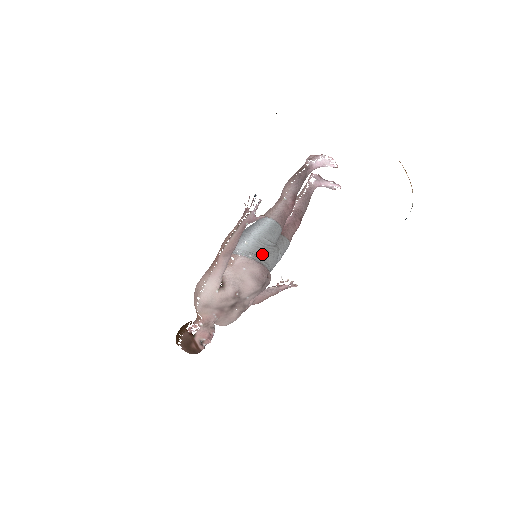
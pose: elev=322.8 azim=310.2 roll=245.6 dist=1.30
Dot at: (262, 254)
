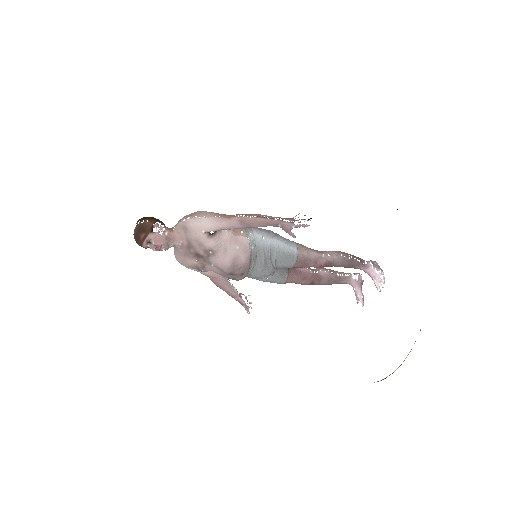
Dot at: (260, 258)
